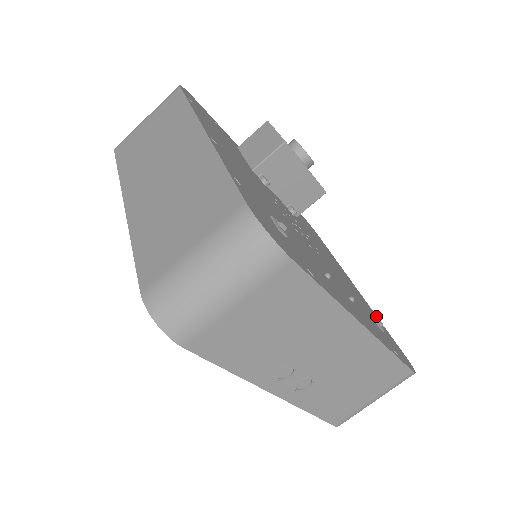
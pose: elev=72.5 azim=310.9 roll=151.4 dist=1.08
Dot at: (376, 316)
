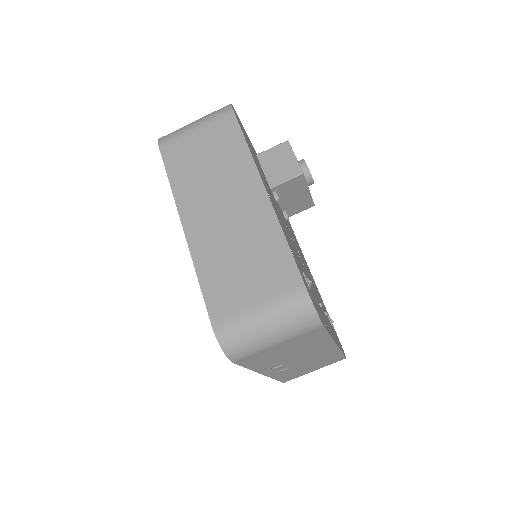
Dot at: (324, 305)
